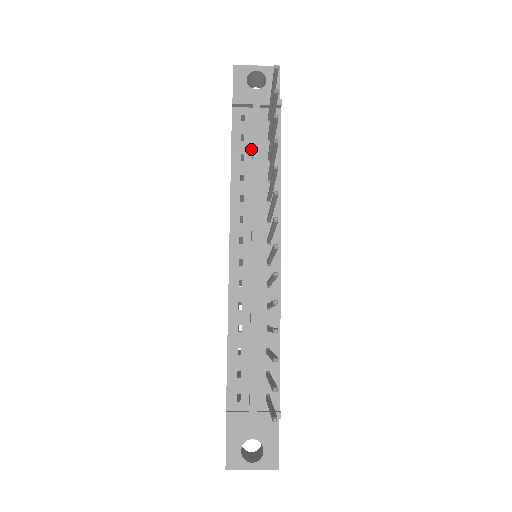
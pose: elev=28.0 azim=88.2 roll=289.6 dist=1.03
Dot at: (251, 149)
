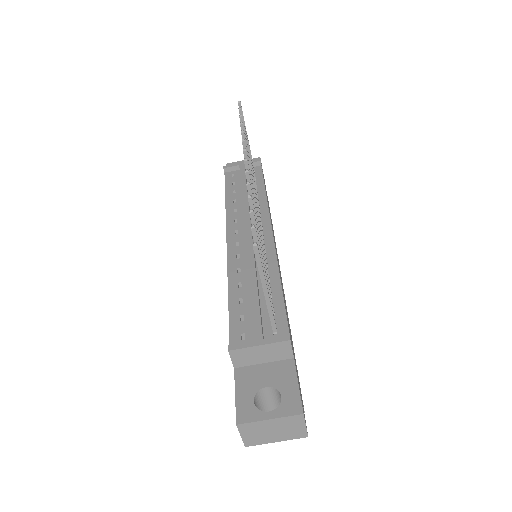
Dot at: occluded
